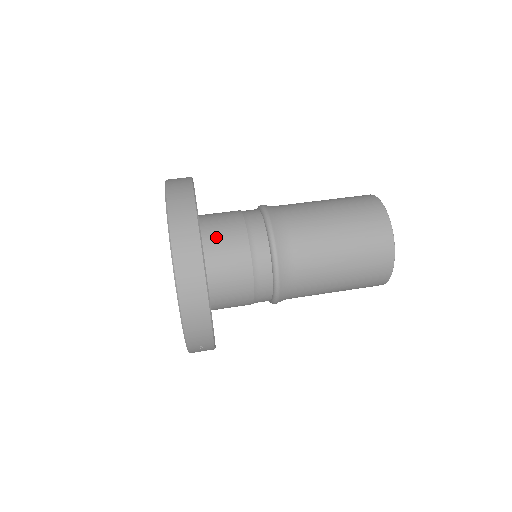
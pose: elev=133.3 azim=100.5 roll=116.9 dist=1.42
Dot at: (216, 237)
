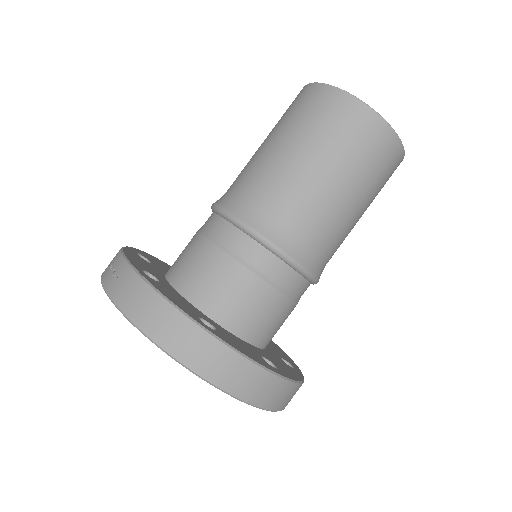
Dot at: (234, 311)
